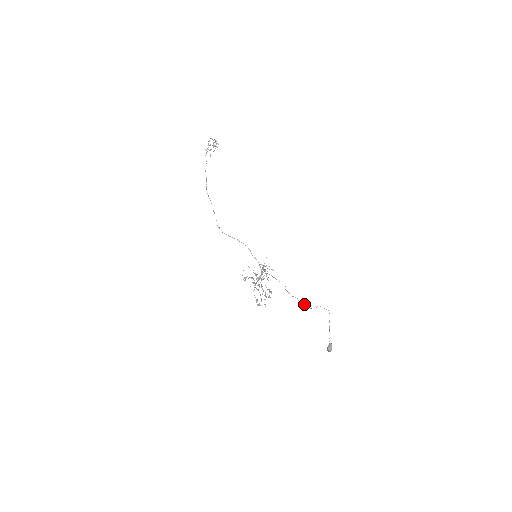
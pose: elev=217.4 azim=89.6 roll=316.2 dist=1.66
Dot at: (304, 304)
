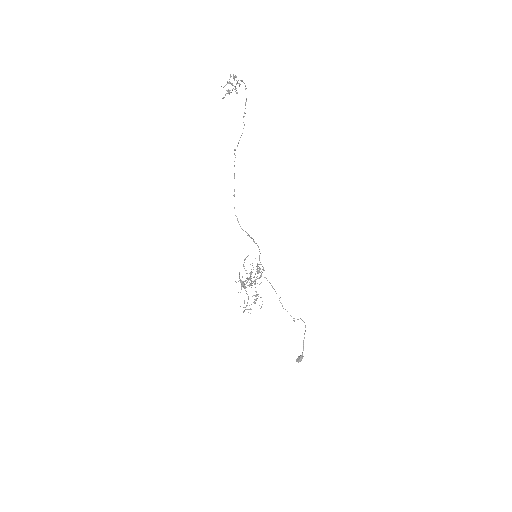
Dot at: occluded
